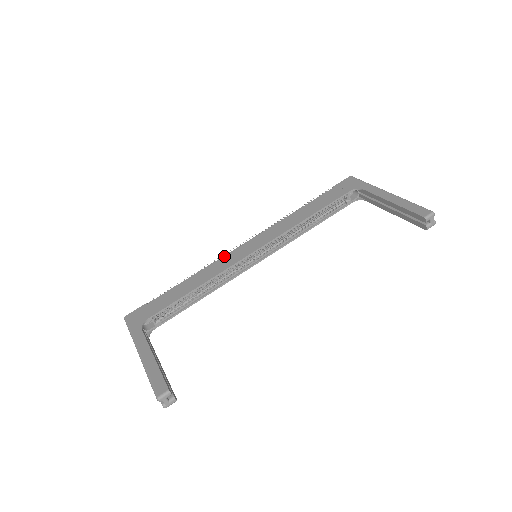
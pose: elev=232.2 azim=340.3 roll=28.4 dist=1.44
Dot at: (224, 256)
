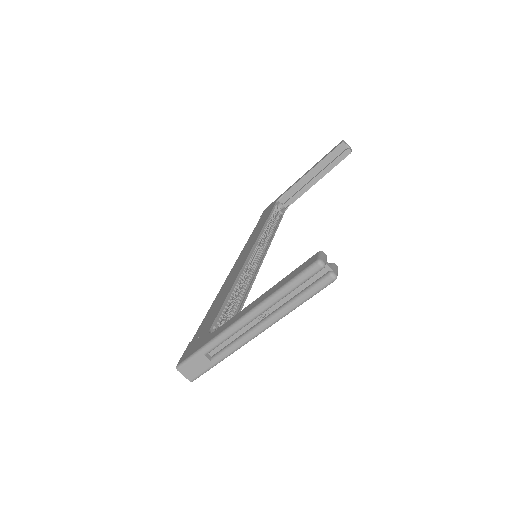
Dot at: (228, 276)
